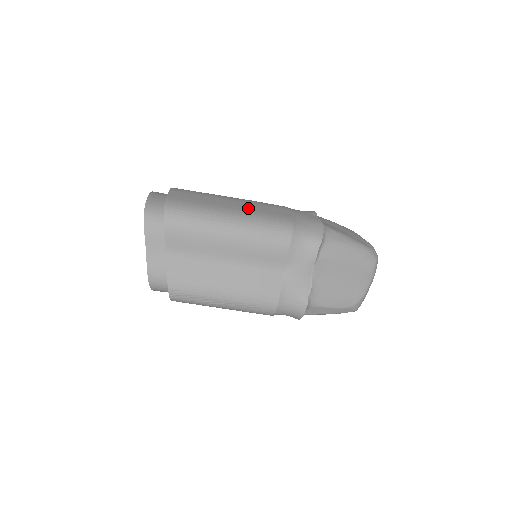
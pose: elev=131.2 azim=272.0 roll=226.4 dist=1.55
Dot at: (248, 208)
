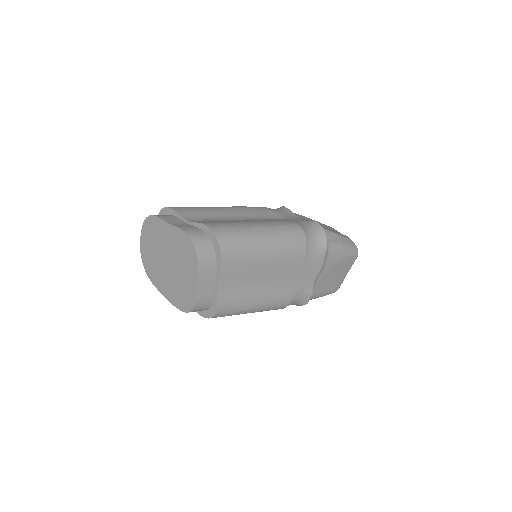
Dot at: occluded
